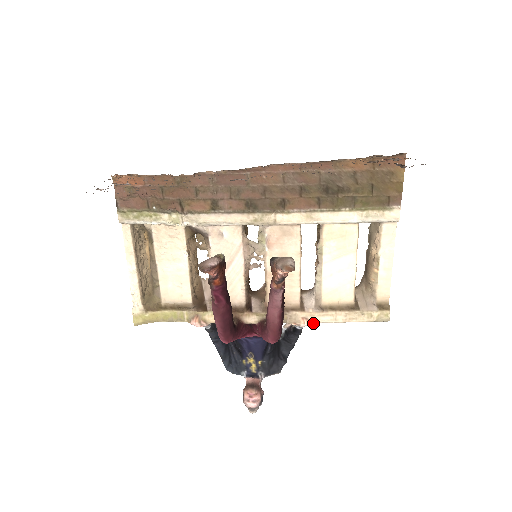
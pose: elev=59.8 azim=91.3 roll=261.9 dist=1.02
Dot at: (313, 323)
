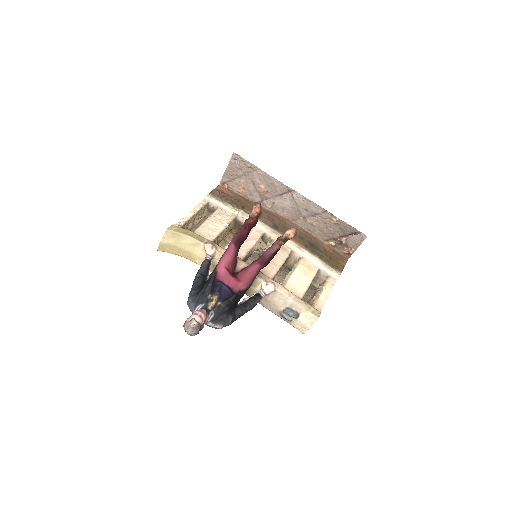
Dot at: (276, 289)
